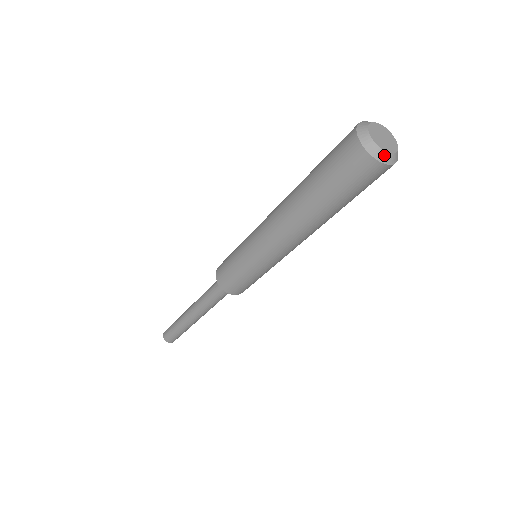
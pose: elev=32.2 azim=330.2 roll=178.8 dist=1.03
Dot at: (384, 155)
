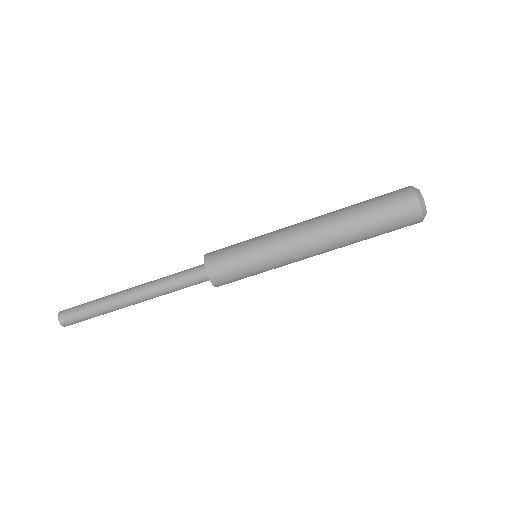
Dot at: (423, 204)
